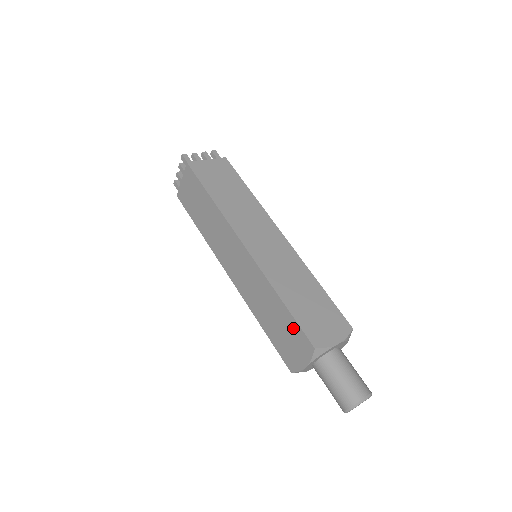
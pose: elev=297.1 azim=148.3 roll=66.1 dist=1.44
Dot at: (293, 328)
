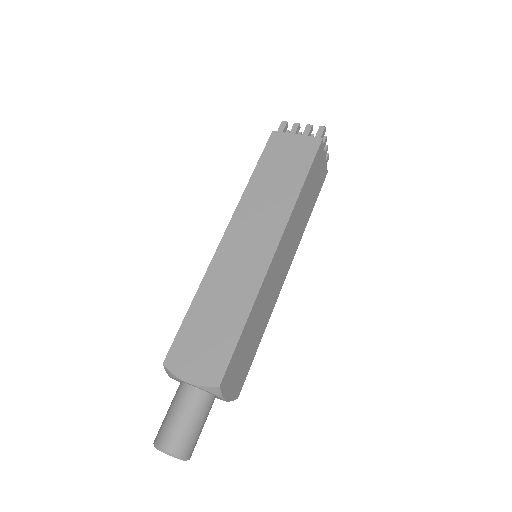
Dot at: occluded
